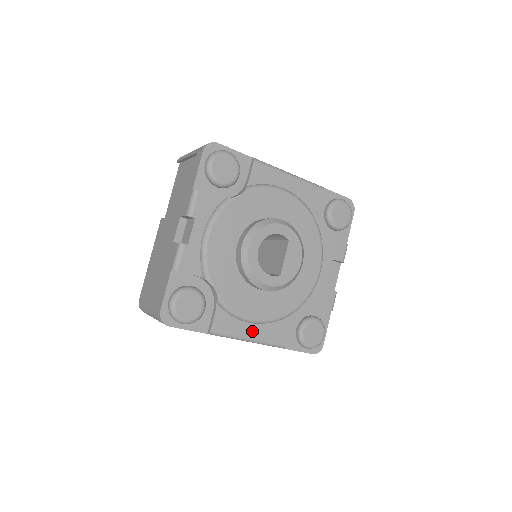
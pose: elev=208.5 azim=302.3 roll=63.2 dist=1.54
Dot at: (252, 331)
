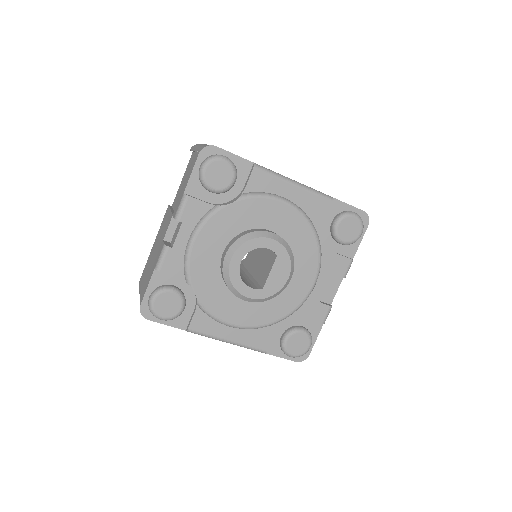
Dot at: (231, 334)
